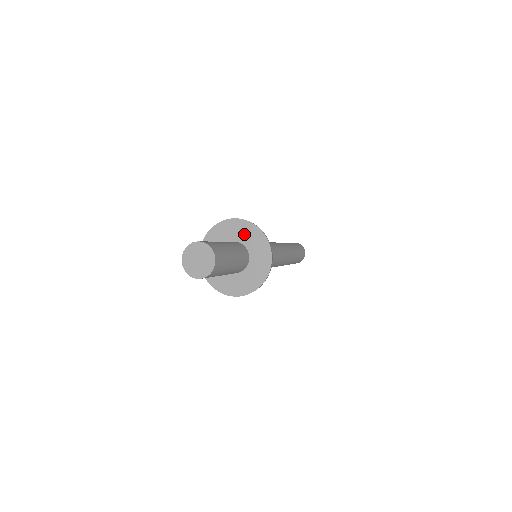
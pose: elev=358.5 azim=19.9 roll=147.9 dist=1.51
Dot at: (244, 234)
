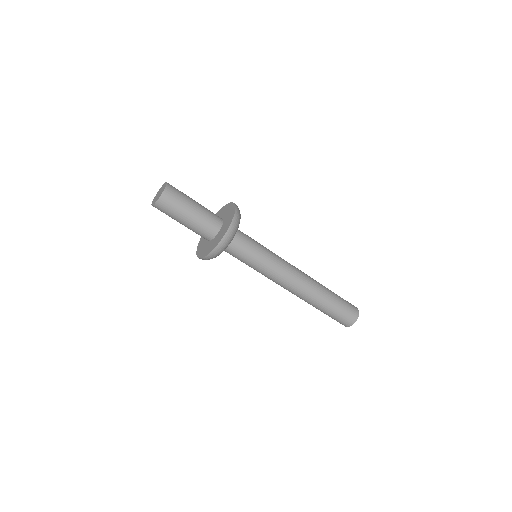
Dot at: occluded
